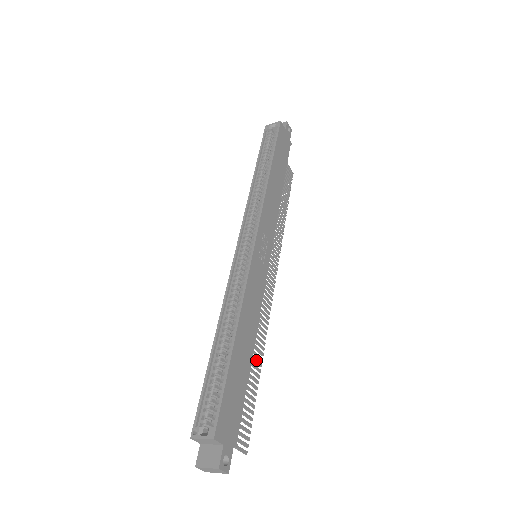
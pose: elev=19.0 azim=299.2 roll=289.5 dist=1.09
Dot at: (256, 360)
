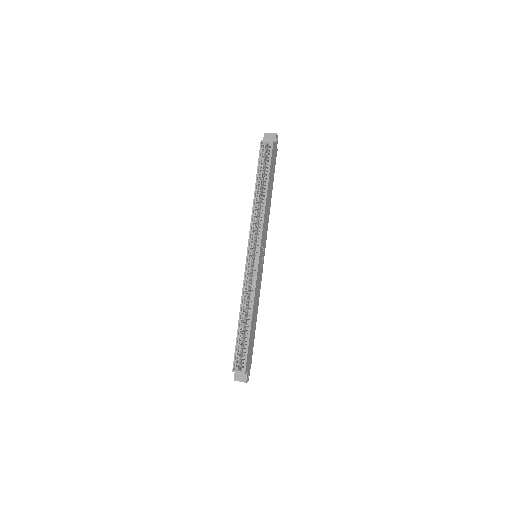
Dot at: occluded
